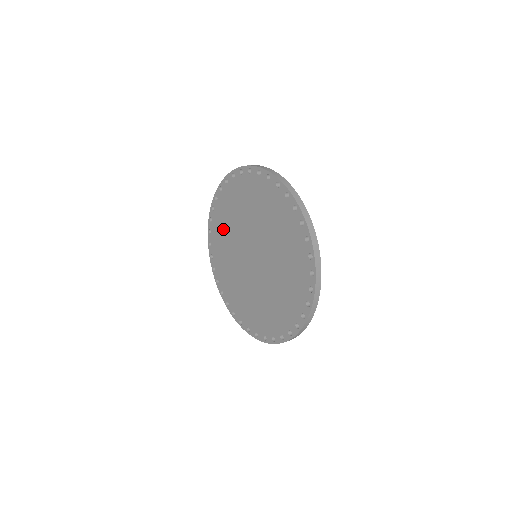
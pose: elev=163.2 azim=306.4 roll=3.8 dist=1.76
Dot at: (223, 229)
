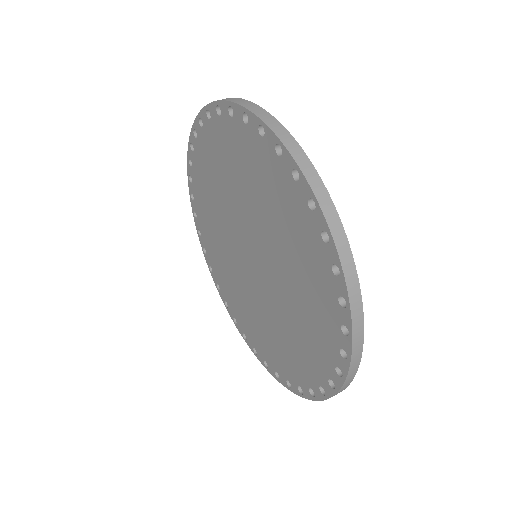
Dot at: (217, 164)
